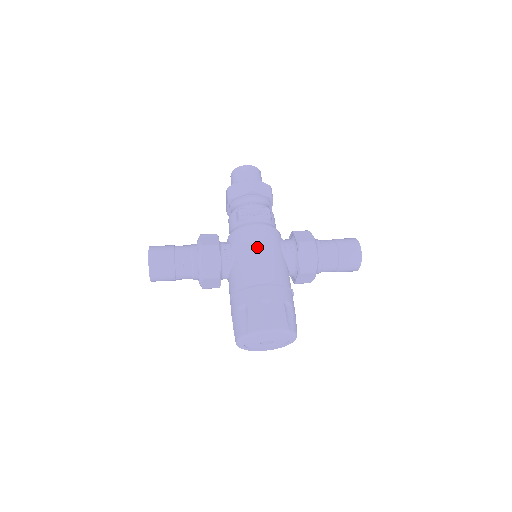
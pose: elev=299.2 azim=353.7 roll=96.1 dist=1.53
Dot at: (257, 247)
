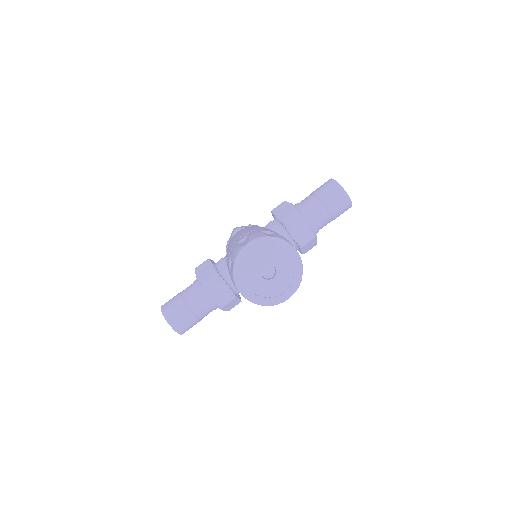
Dot at: occluded
